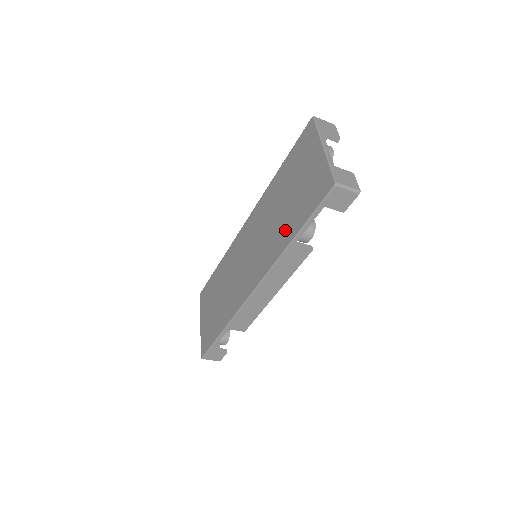
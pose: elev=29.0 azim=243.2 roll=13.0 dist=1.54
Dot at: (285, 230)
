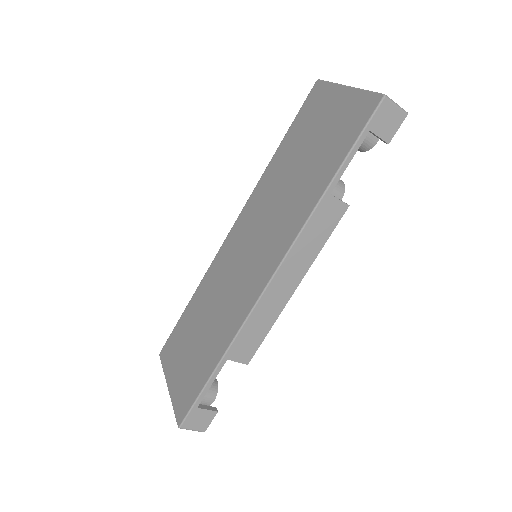
Dot at: (311, 186)
